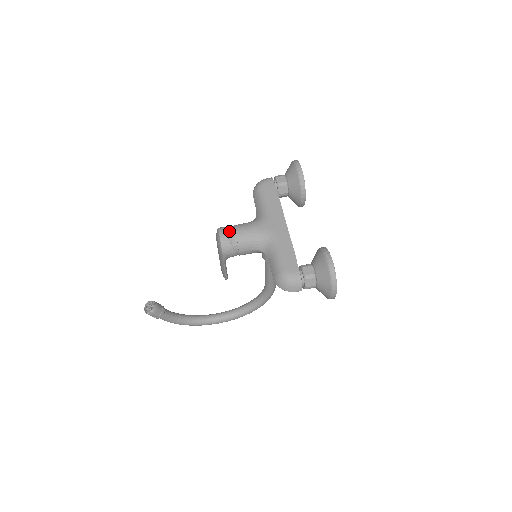
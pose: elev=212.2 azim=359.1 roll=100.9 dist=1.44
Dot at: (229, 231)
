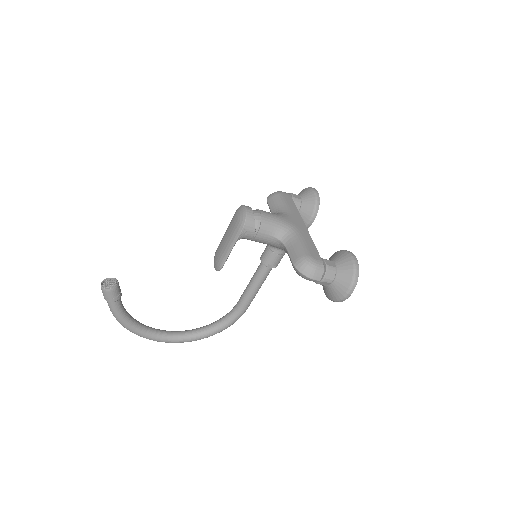
Dot at: (253, 211)
